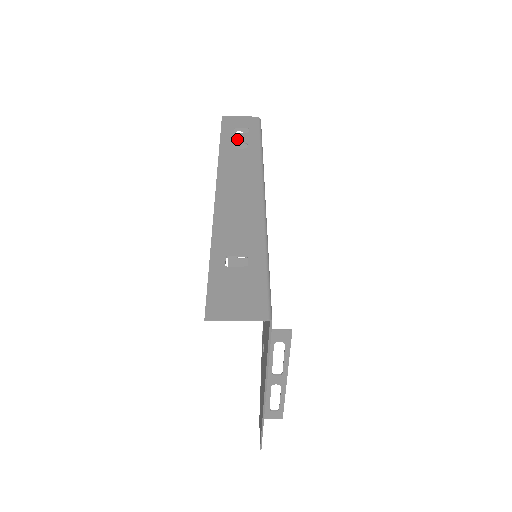
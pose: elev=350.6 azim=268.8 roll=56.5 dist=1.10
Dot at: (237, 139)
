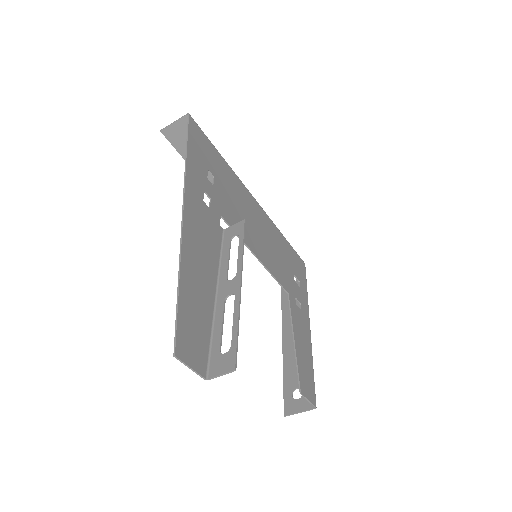
Dot at: occluded
